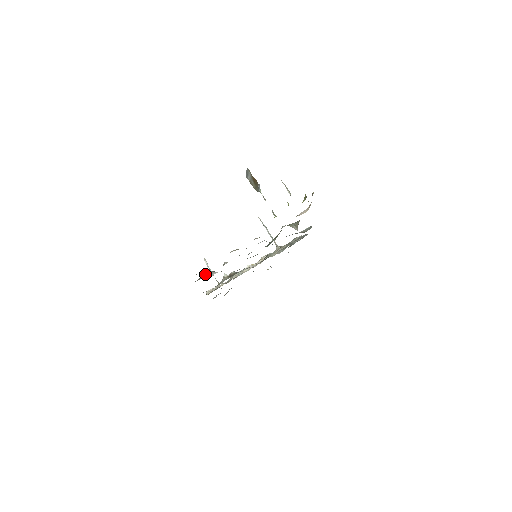
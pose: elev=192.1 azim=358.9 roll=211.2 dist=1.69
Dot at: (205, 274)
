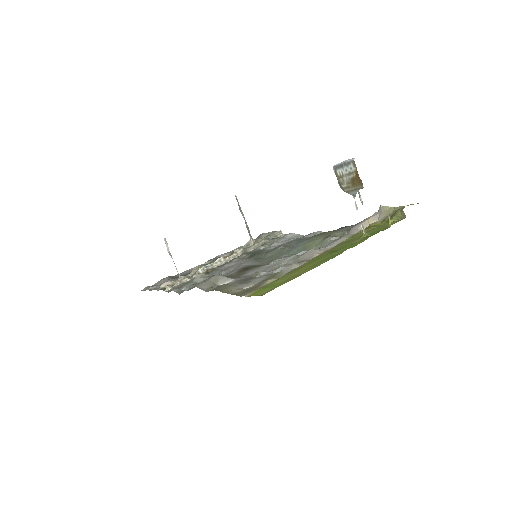
Dot at: (213, 278)
